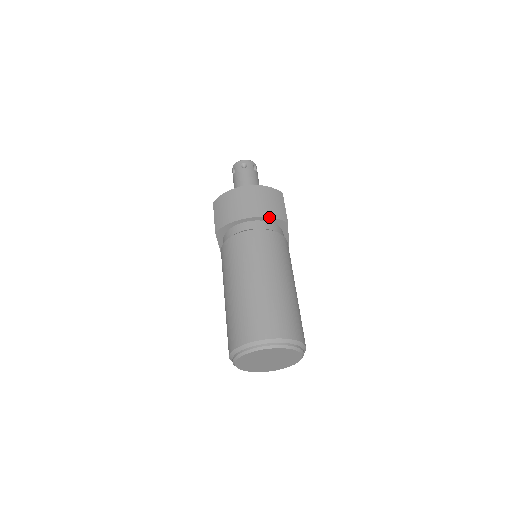
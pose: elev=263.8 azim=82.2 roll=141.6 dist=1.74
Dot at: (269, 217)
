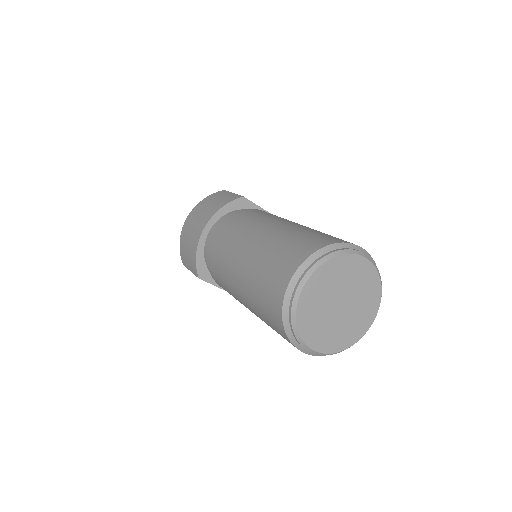
Dot at: (219, 209)
